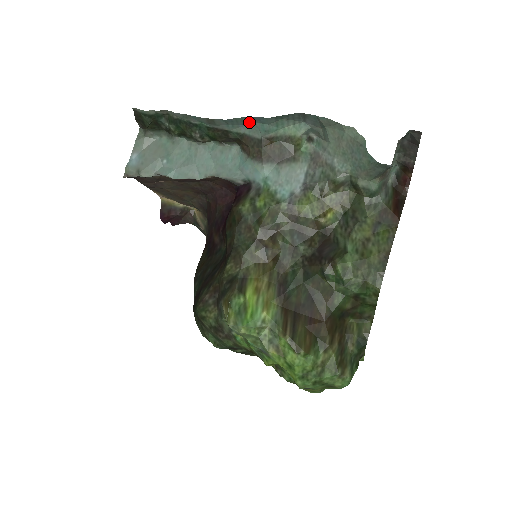
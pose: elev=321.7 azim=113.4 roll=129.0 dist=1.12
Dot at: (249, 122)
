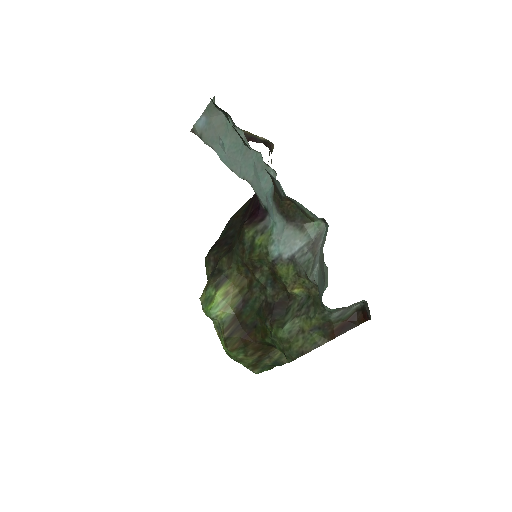
Dot at: (275, 179)
